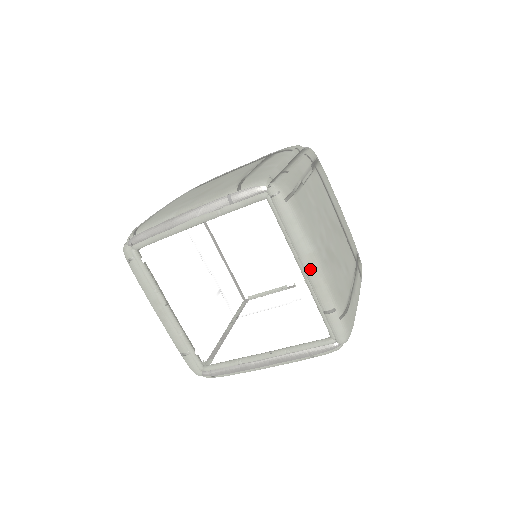
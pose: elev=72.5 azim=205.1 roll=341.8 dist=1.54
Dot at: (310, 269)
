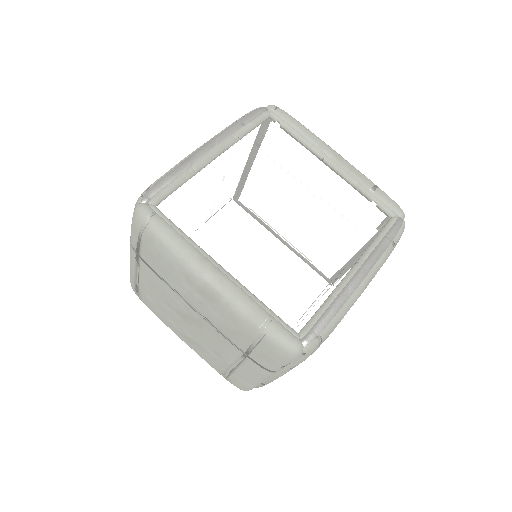
Dot at: (337, 156)
